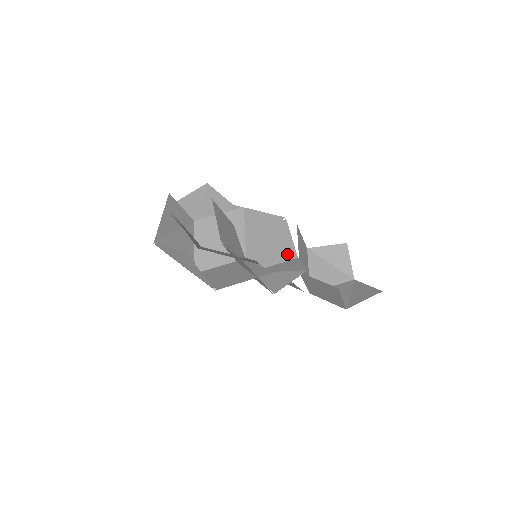
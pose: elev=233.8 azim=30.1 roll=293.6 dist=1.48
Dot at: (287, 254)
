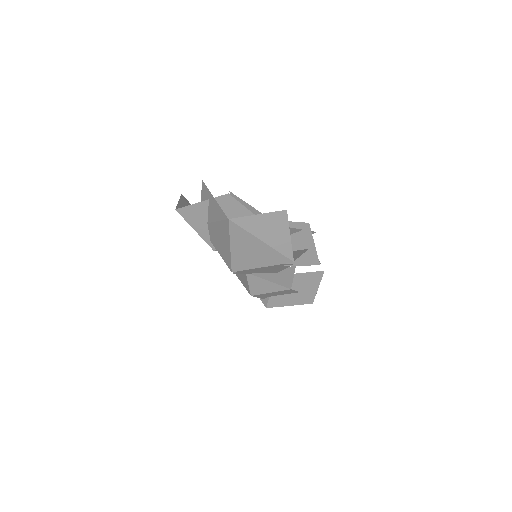
Dot at: occluded
